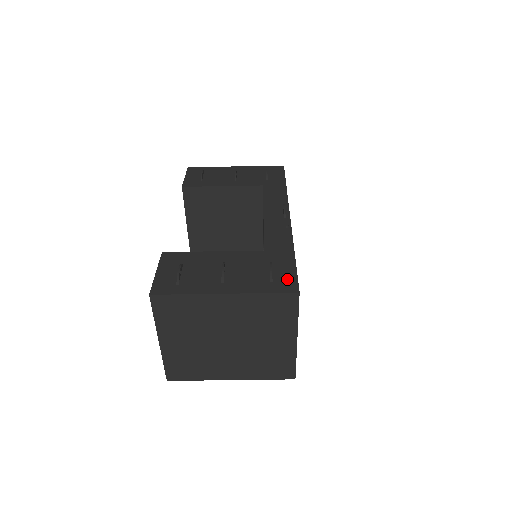
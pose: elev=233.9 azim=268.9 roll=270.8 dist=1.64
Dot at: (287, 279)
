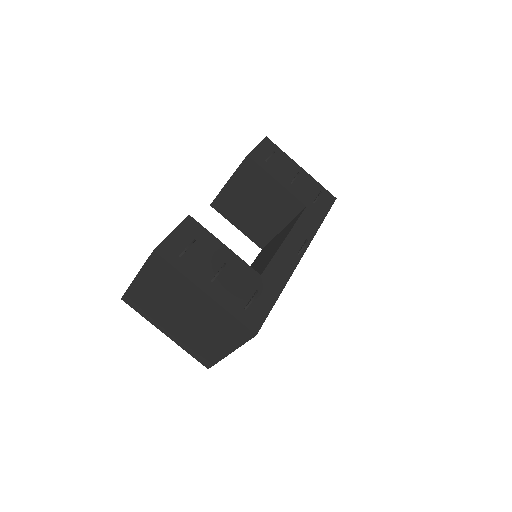
Dot at: (257, 316)
